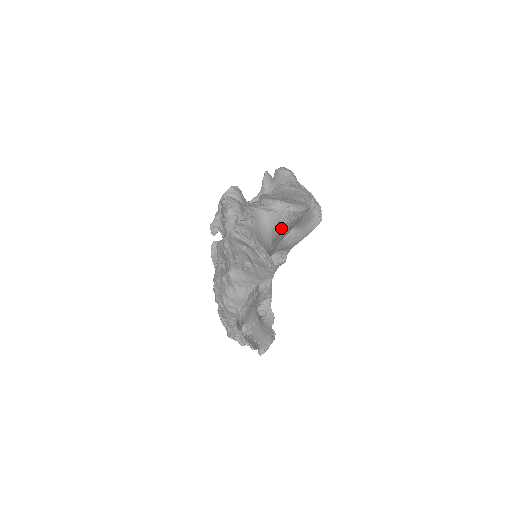
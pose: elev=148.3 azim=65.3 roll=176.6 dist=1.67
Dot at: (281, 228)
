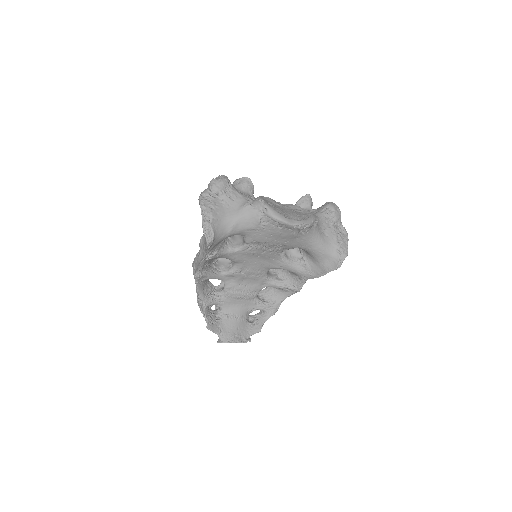
Dot at: (253, 224)
